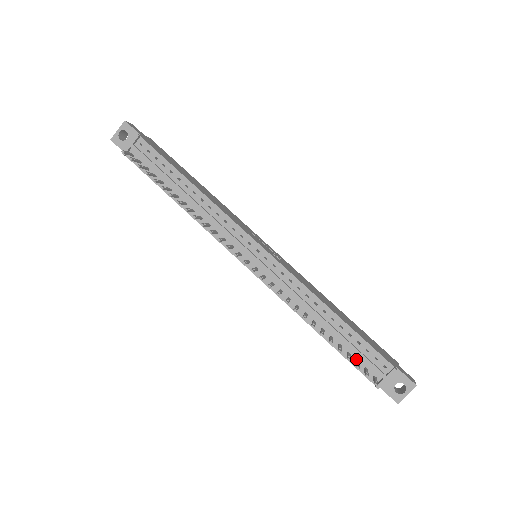
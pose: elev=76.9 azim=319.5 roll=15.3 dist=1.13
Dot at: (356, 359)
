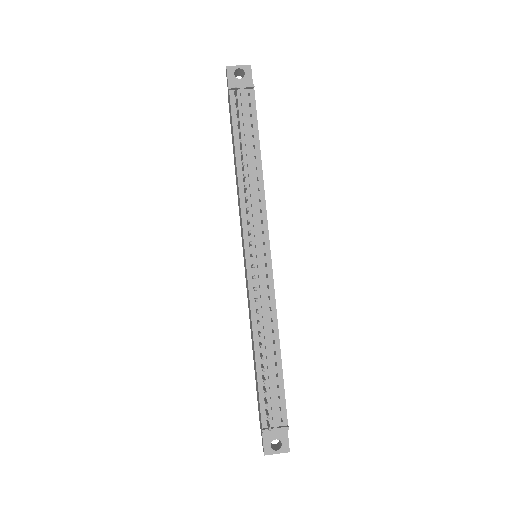
Dot at: (266, 397)
